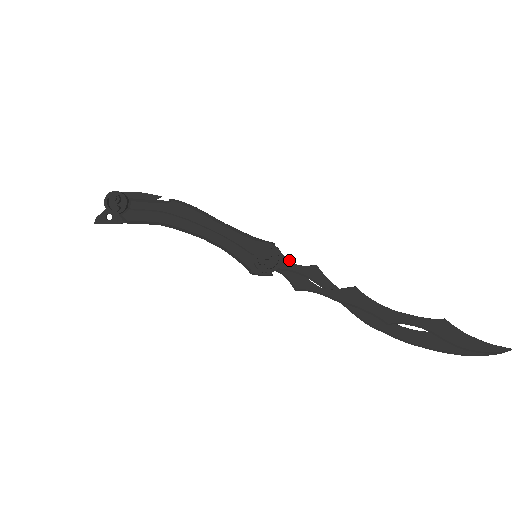
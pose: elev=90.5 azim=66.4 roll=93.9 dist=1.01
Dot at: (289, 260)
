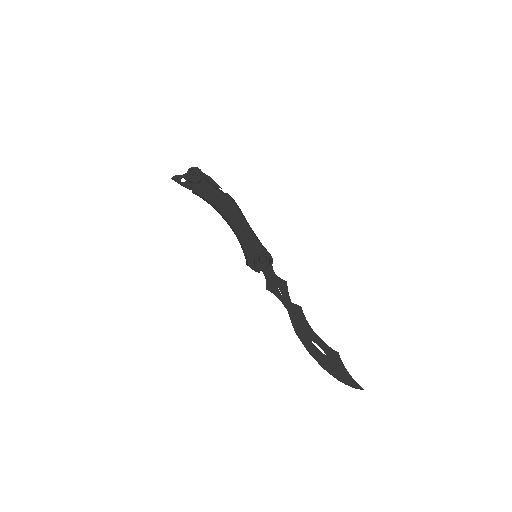
Dot at: occluded
